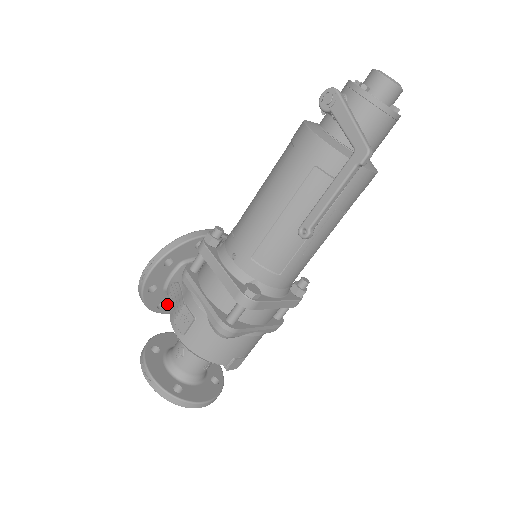
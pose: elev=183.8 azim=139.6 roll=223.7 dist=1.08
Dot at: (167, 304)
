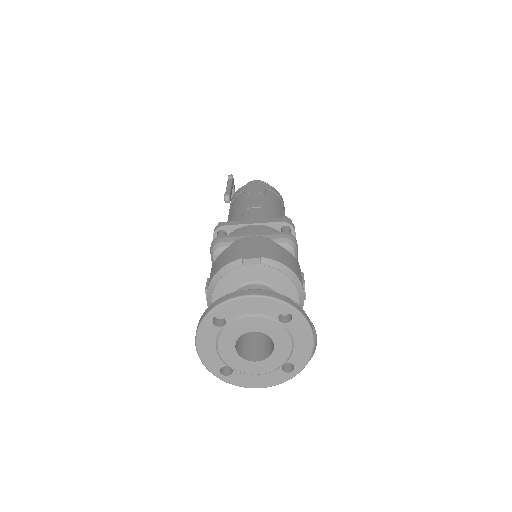
Dot at: occluded
